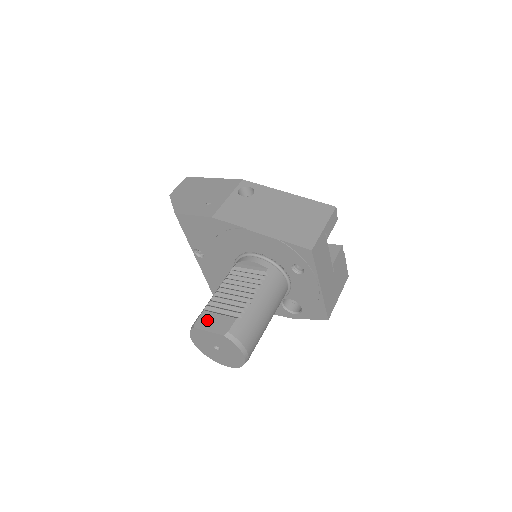
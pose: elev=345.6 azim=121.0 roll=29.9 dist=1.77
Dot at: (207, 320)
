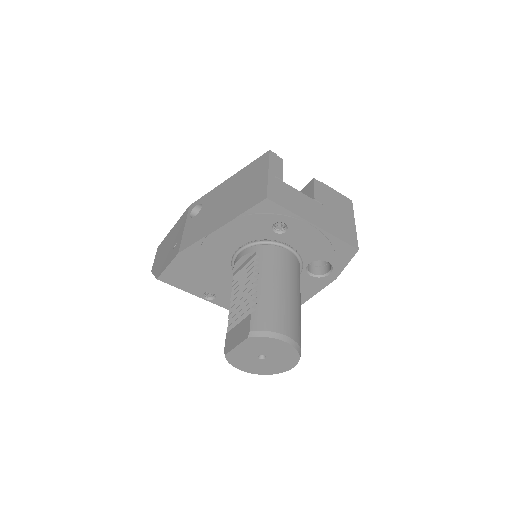
Dot at: (231, 339)
